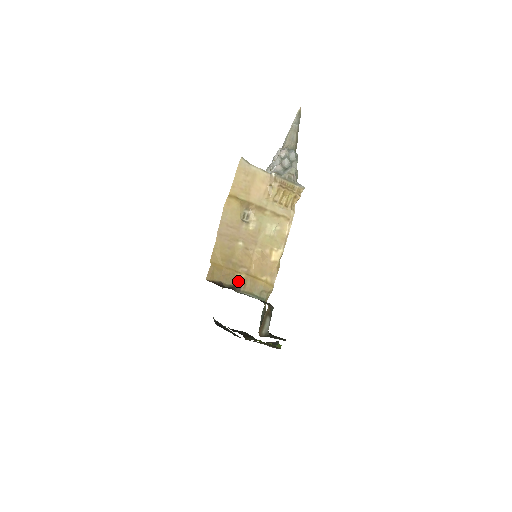
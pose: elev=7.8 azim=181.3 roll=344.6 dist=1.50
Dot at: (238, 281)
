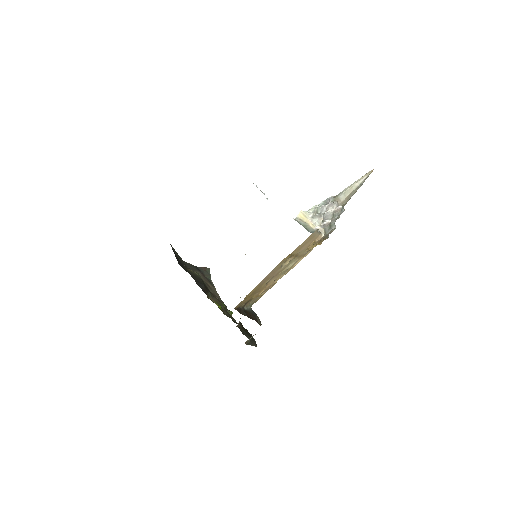
Dot at: (249, 301)
